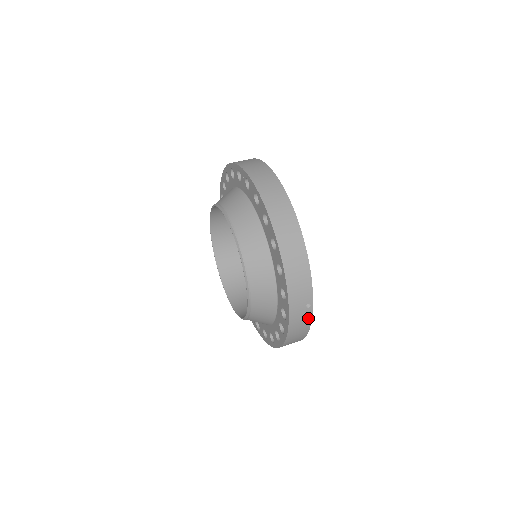
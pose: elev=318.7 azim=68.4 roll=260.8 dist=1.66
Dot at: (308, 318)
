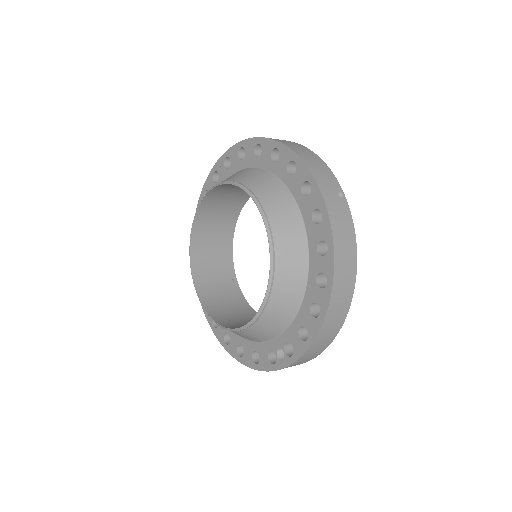
Dot at: (347, 215)
